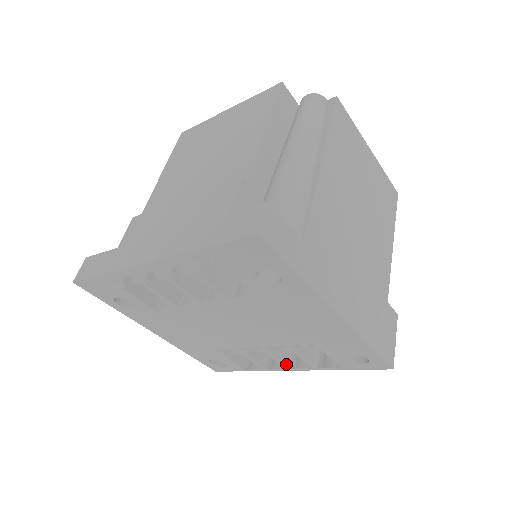
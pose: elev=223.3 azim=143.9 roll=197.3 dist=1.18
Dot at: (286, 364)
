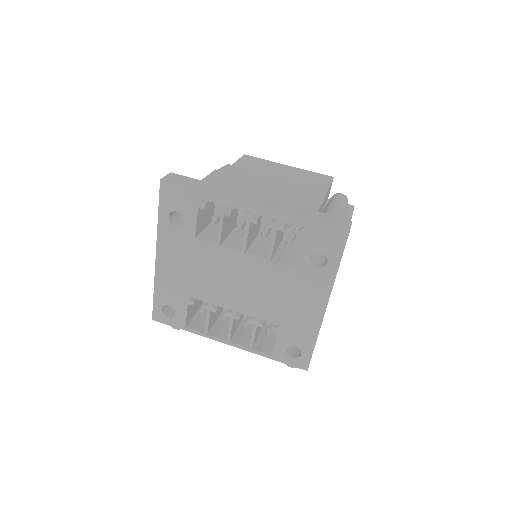
Dot at: (230, 337)
